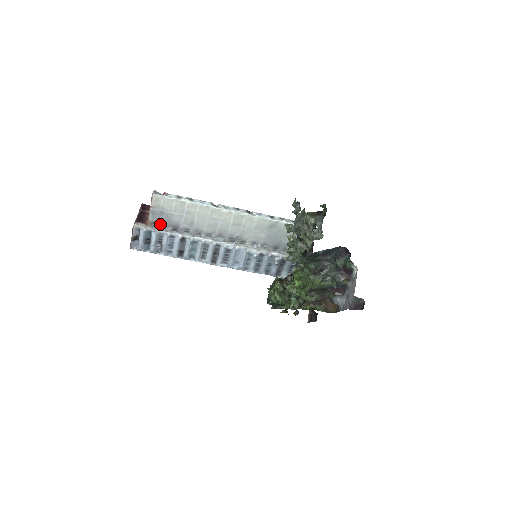
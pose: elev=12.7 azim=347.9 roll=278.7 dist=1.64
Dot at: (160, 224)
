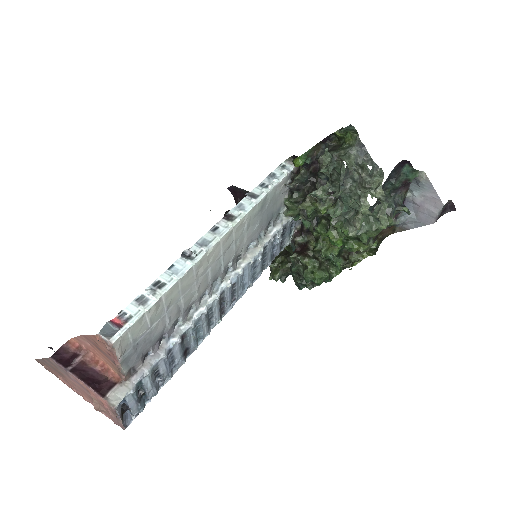
Dot at: (140, 359)
